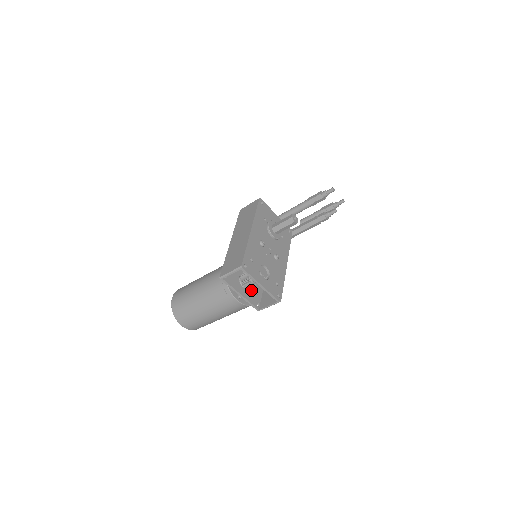
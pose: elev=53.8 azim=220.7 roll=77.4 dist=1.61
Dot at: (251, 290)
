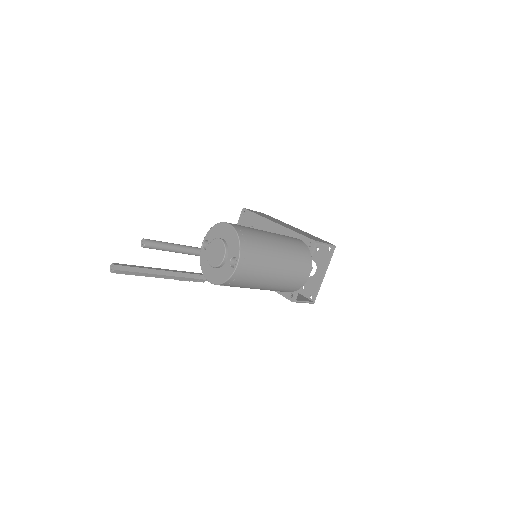
Dot at: occluded
